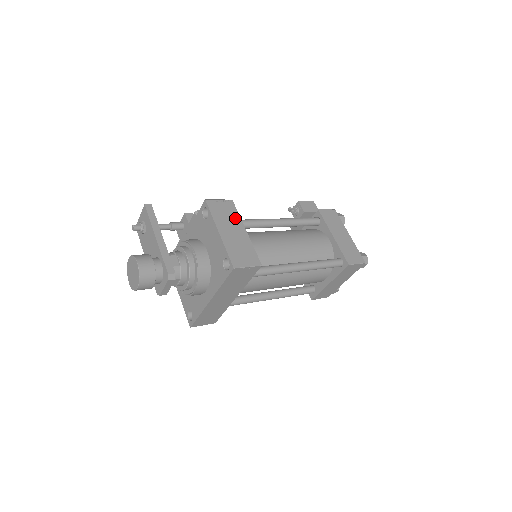
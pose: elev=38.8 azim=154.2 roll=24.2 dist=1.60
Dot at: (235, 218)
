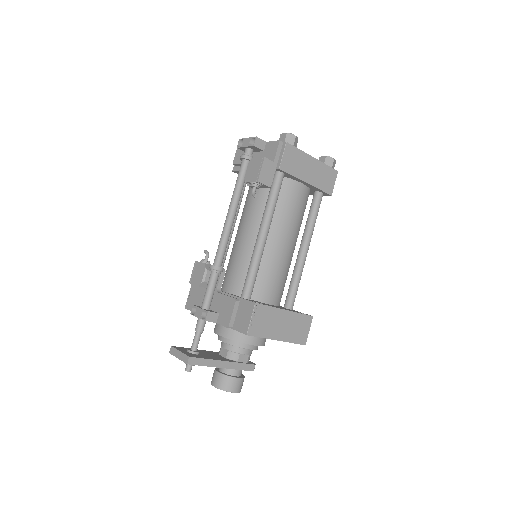
Dot at: (272, 314)
